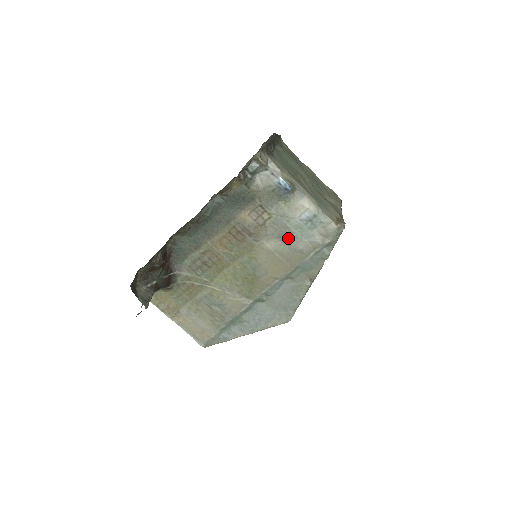
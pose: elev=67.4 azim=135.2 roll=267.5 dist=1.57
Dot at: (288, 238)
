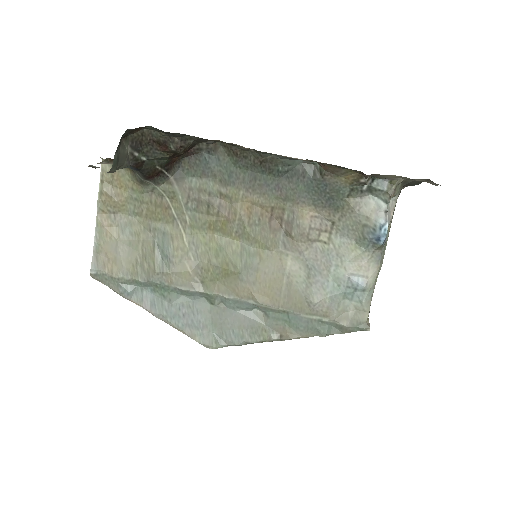
Dot at: (316, 279)
